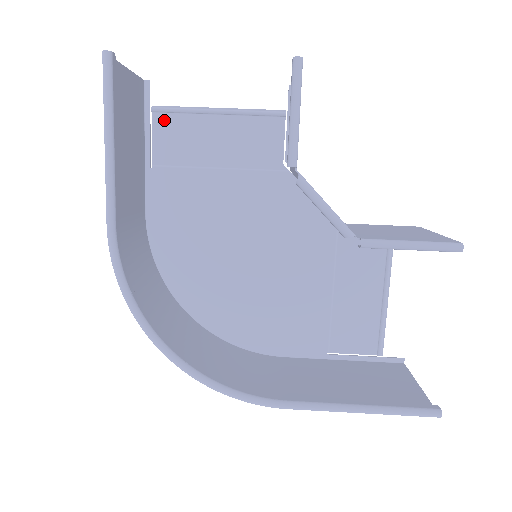
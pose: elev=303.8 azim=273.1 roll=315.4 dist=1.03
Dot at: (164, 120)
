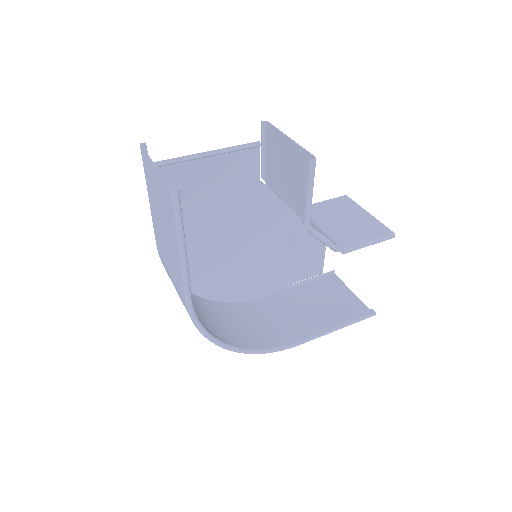
Dot at: (163, 172)
